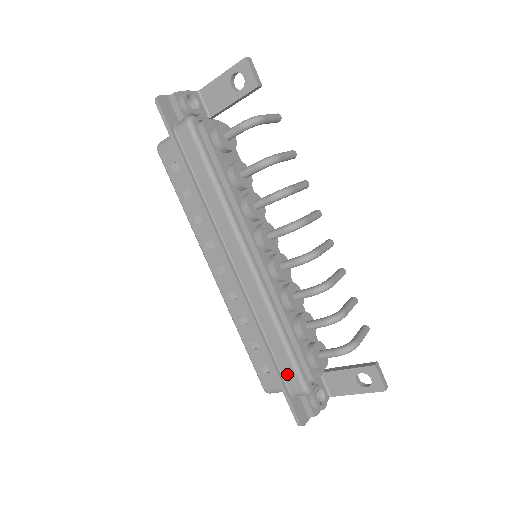
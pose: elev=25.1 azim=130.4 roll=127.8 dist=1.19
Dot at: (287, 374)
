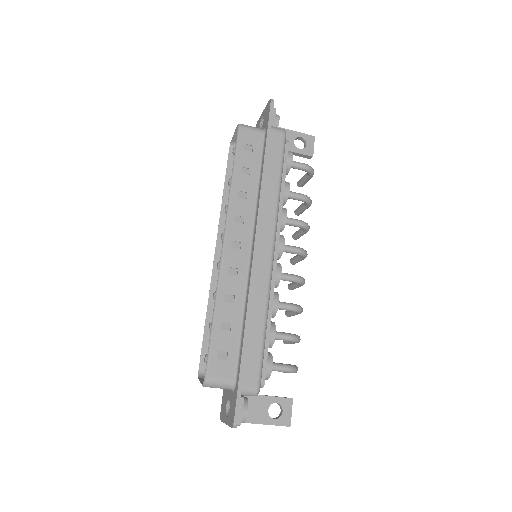
Dot at: (250, 365)
